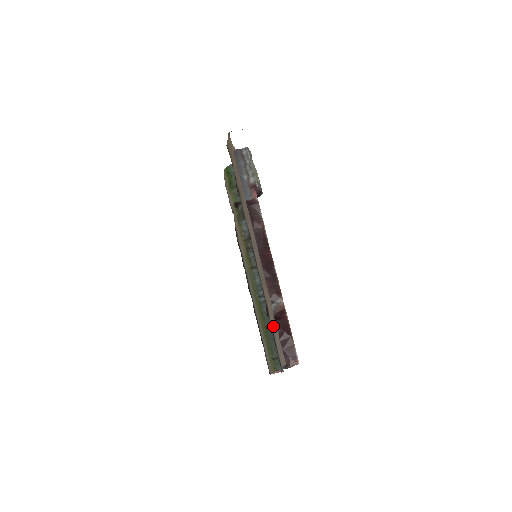
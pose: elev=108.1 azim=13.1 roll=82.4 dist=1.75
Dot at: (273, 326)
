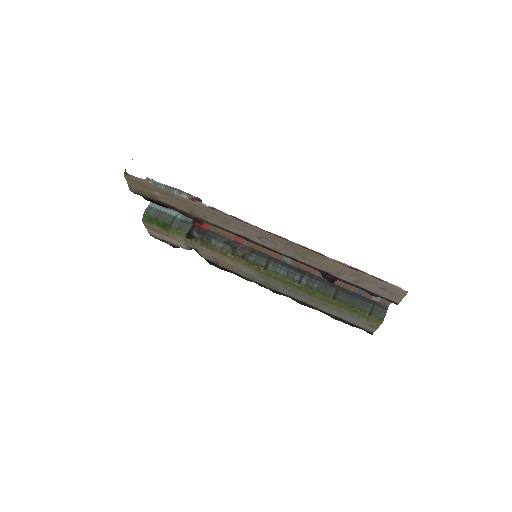
Dot at: (354, 280)
